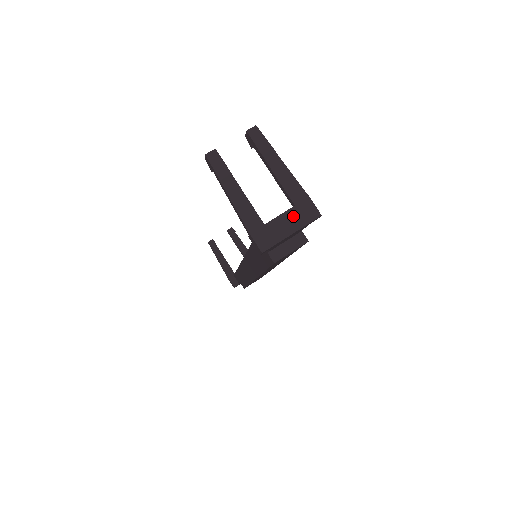
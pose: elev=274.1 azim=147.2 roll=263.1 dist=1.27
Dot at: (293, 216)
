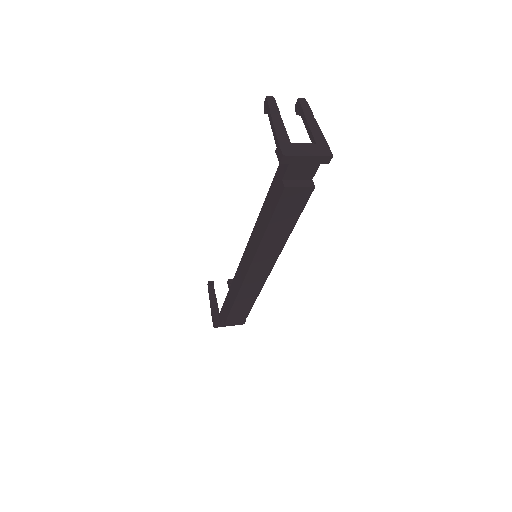
Dot at: (313, 148)
